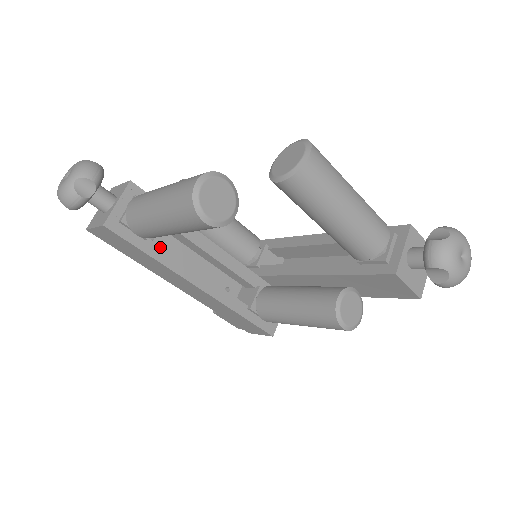
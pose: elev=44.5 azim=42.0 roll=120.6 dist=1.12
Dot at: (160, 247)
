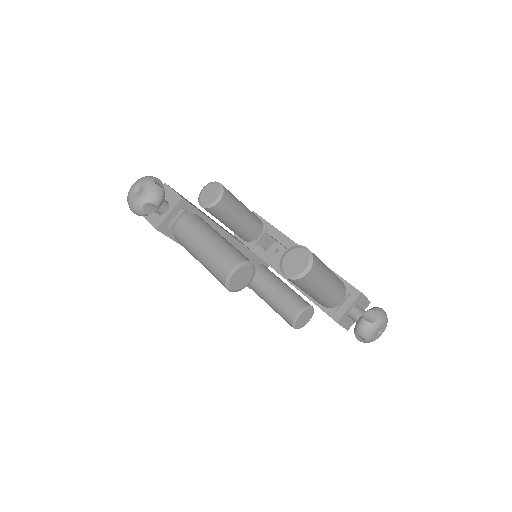
Dot at: occluded
